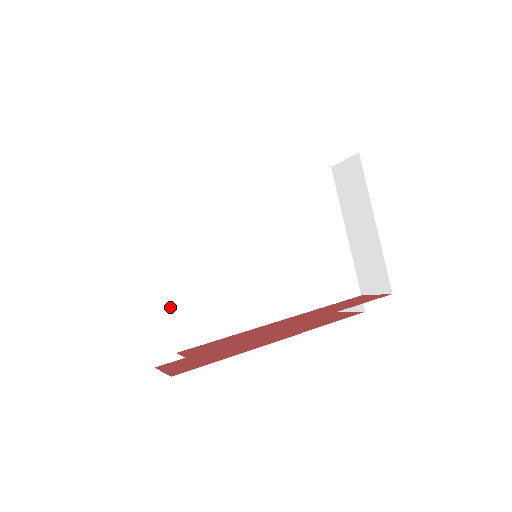
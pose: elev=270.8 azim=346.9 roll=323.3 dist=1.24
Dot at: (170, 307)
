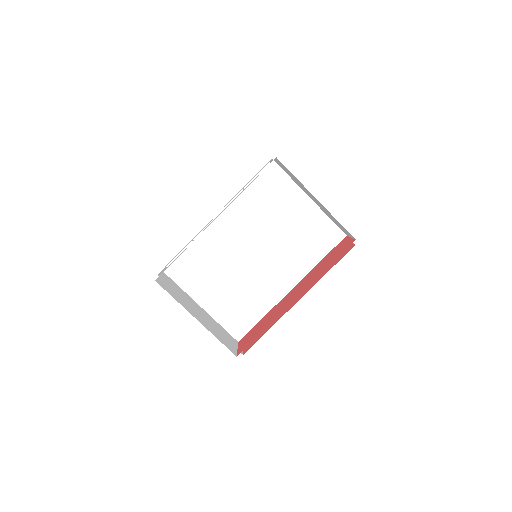
Dot at: (220, 321)
